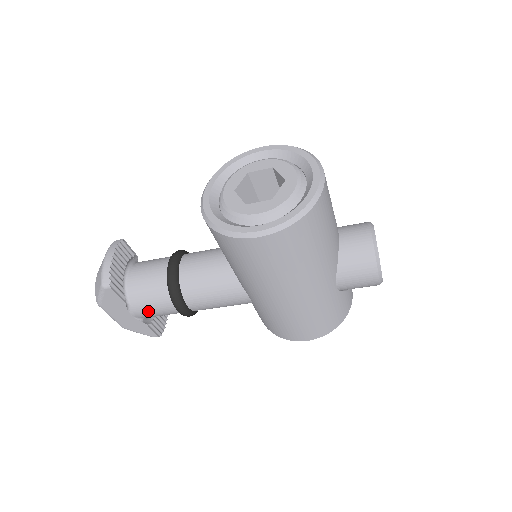
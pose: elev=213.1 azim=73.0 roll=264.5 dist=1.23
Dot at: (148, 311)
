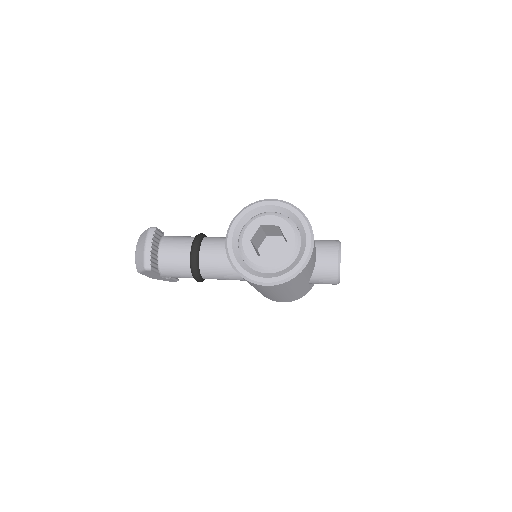
Dot at: (174, 277)
